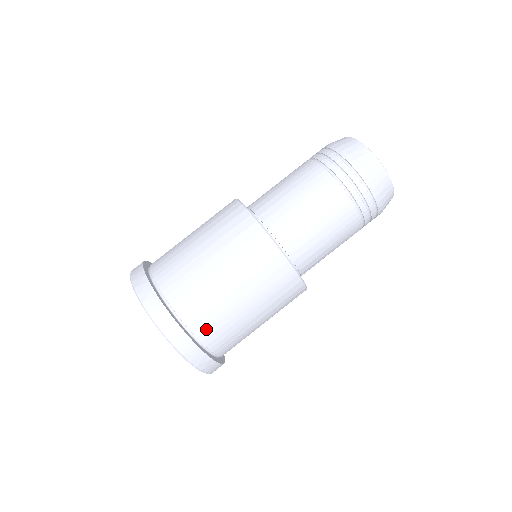
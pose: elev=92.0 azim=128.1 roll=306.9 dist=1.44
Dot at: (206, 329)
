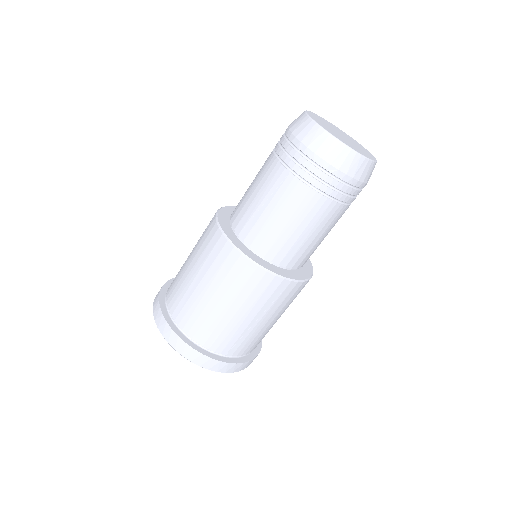
Dot at: occluded
